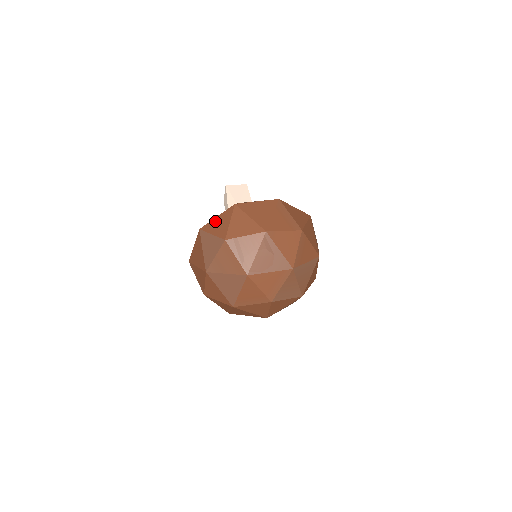
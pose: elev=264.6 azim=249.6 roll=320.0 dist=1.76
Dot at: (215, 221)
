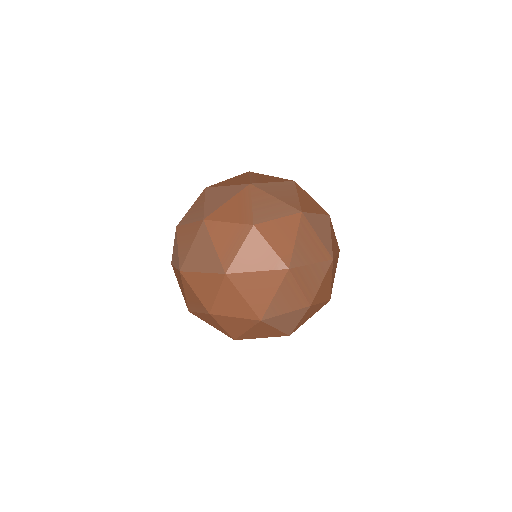
Dot at: occluded
